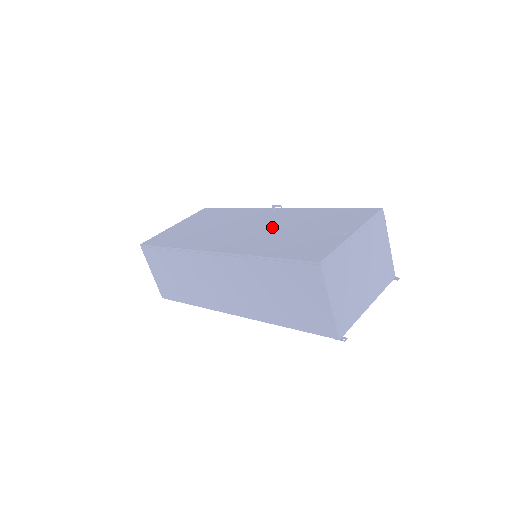
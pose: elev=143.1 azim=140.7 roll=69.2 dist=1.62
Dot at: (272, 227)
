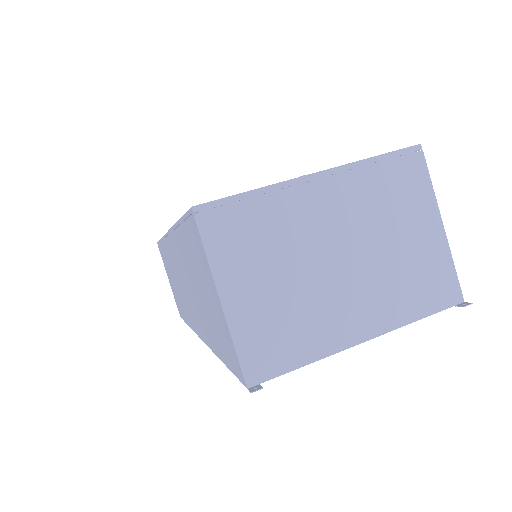
Dot at: occluded
